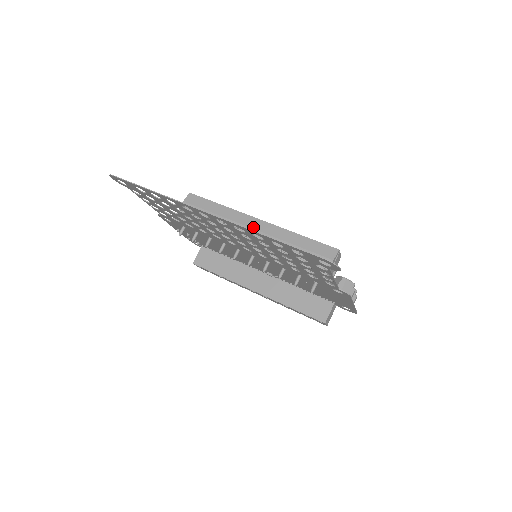
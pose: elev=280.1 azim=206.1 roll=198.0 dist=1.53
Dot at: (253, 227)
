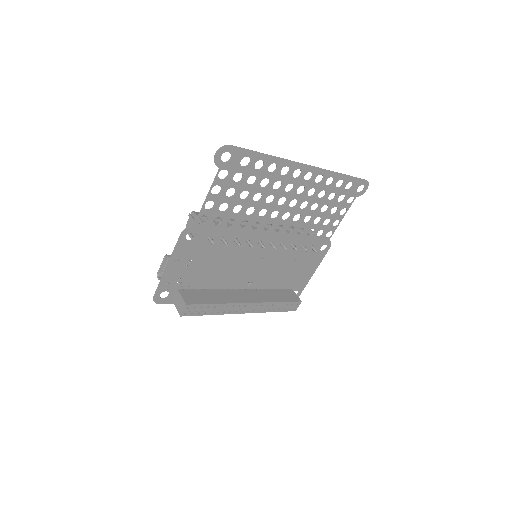
Dot at: occluded
